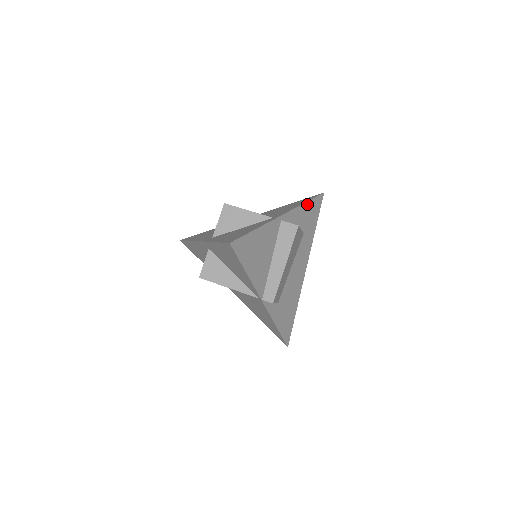
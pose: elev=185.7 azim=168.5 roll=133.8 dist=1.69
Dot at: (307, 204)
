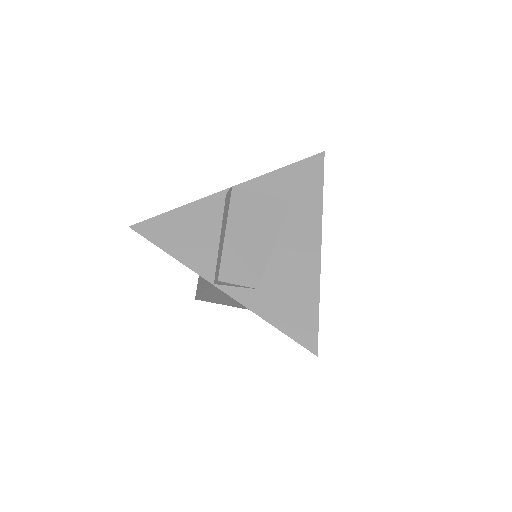
Dot at: (284, 170)
